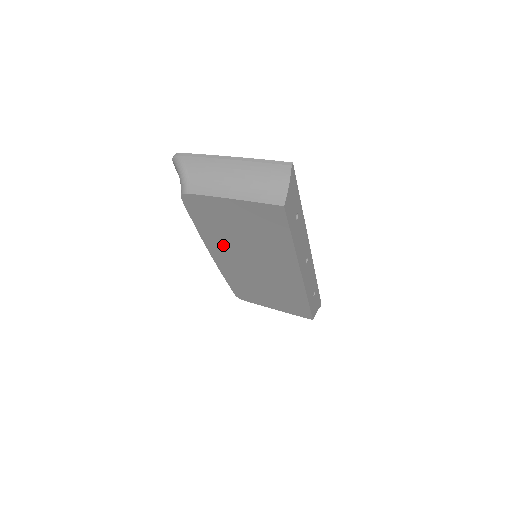
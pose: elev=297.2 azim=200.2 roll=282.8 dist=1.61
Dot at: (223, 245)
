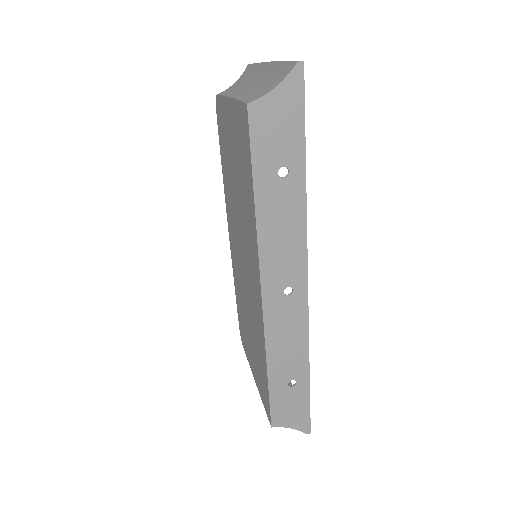
Dot at: (231, 210)
